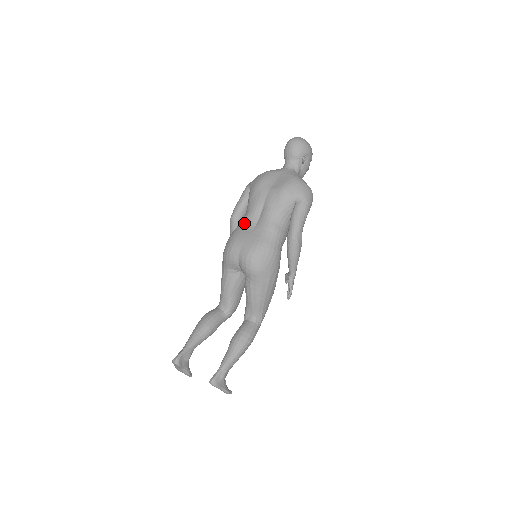
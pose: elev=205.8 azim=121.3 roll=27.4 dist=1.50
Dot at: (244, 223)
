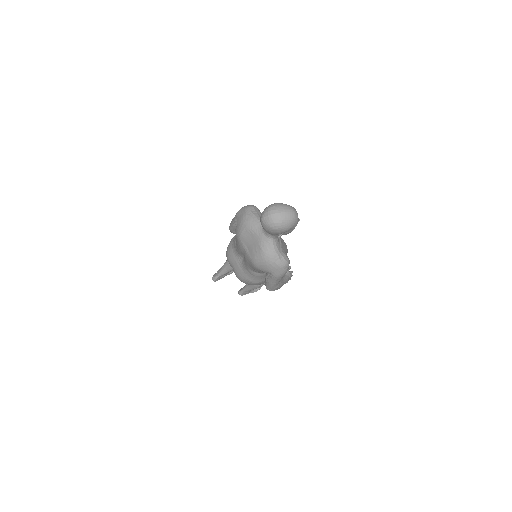
Dot at: (234, 249)
